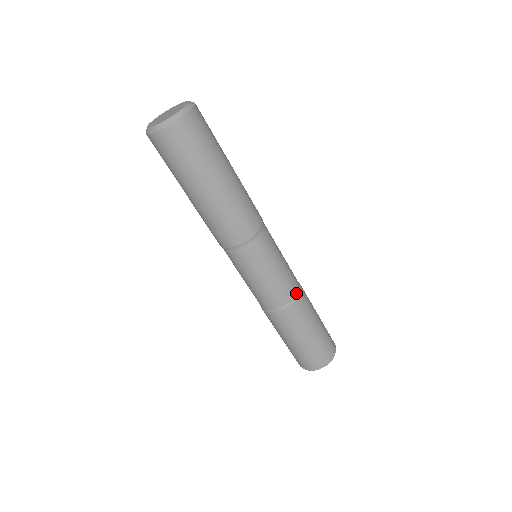
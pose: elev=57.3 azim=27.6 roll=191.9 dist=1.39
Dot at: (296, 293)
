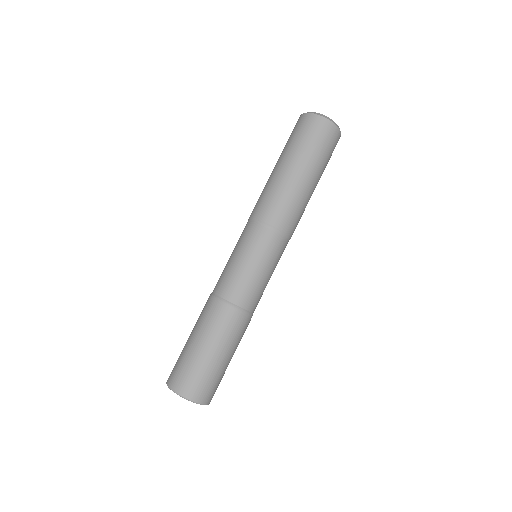
Dot at: occluded
